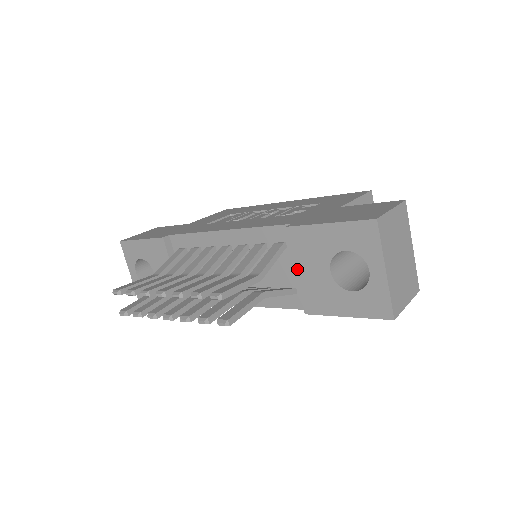
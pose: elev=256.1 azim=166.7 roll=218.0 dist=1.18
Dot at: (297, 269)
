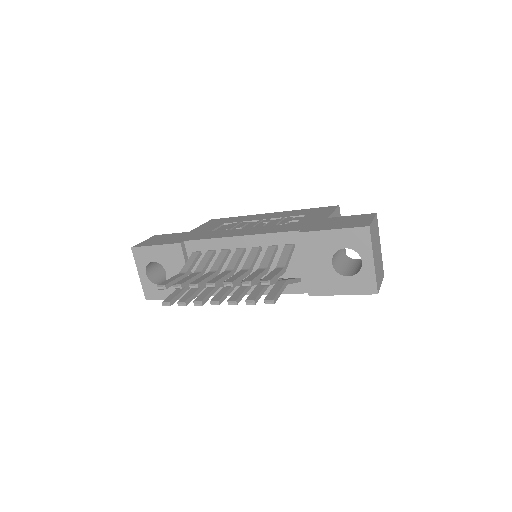
Dot at: (305, 263)
